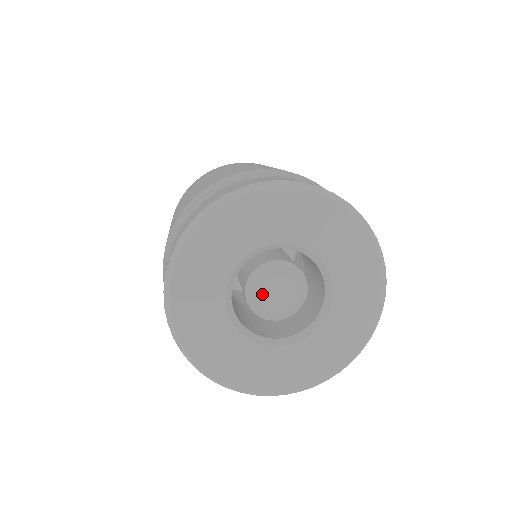
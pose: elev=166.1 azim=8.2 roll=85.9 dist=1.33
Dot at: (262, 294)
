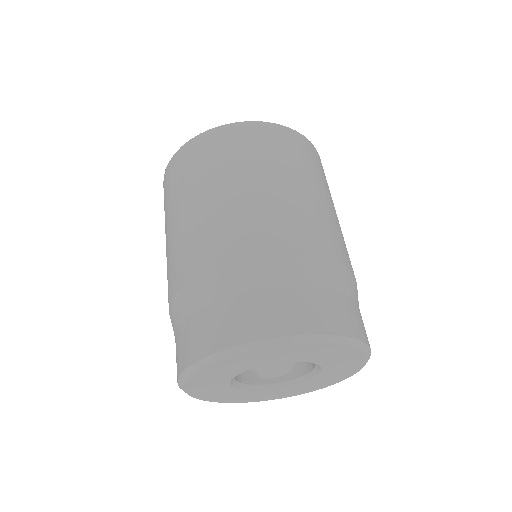
Dot at: (261, 374)
